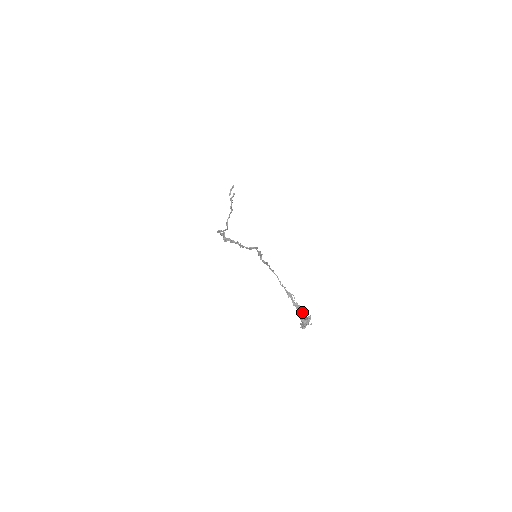
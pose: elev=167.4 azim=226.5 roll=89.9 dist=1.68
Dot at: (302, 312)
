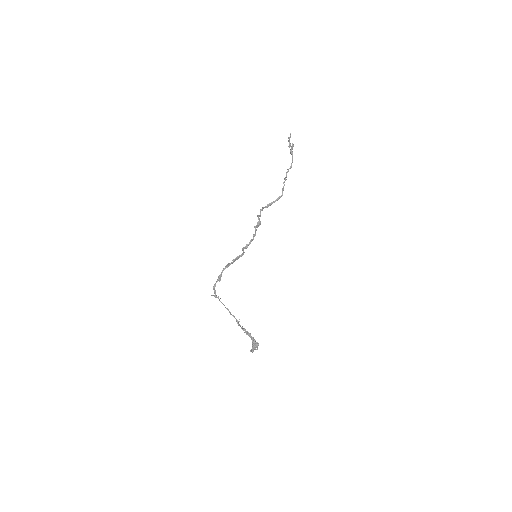
Dot at: (251, 337)
